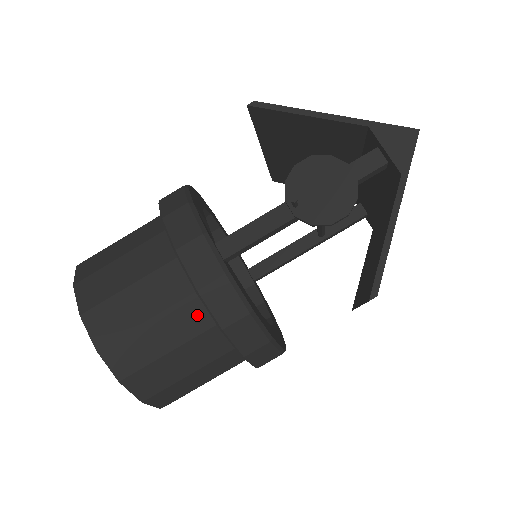
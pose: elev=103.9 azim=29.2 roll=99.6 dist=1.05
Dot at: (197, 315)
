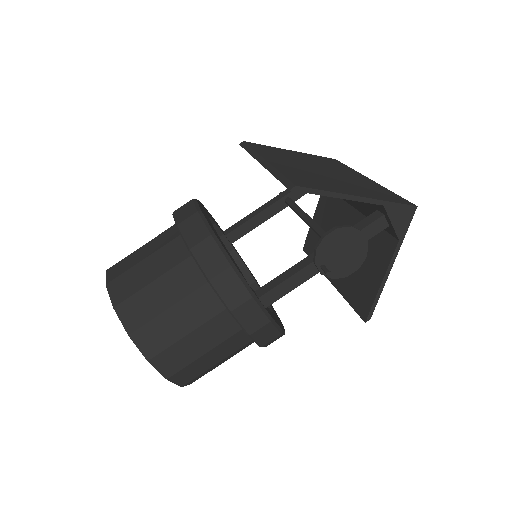
Dot at: (241, 340)
